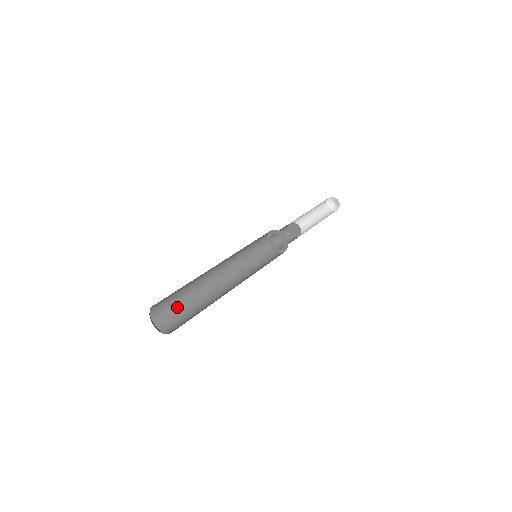
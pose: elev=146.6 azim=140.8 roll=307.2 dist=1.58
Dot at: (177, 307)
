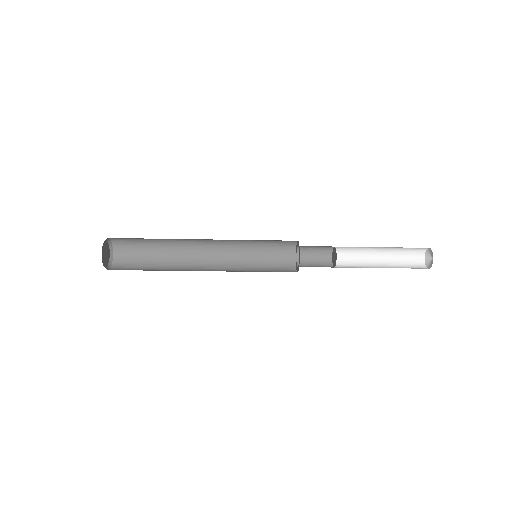
Dot at: occluded
